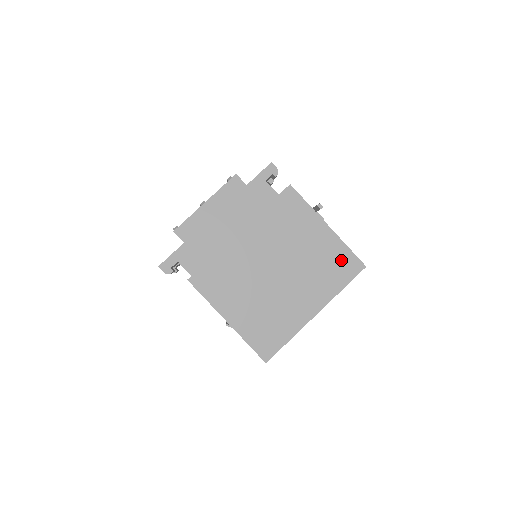
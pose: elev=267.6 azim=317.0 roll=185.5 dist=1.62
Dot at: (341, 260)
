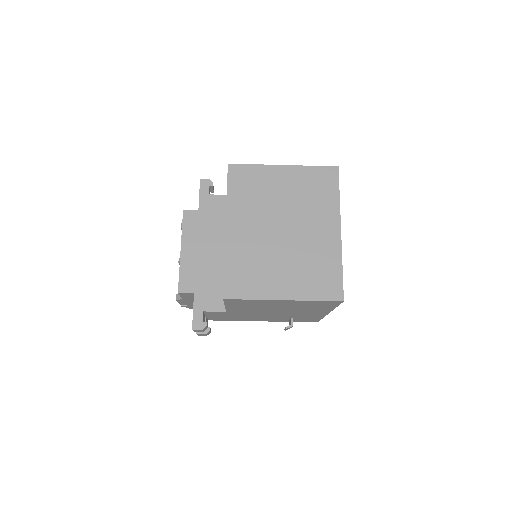
Dot at: (317, 179)
